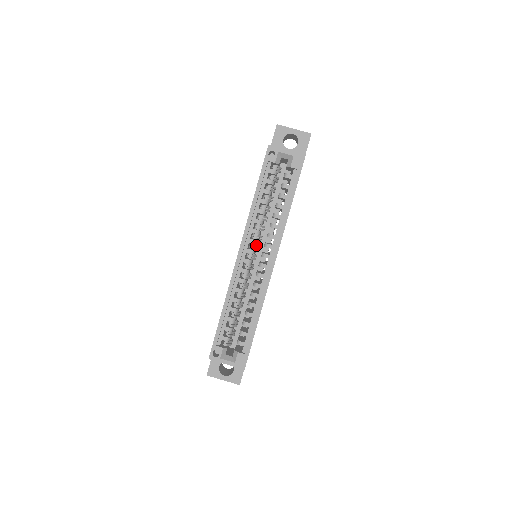
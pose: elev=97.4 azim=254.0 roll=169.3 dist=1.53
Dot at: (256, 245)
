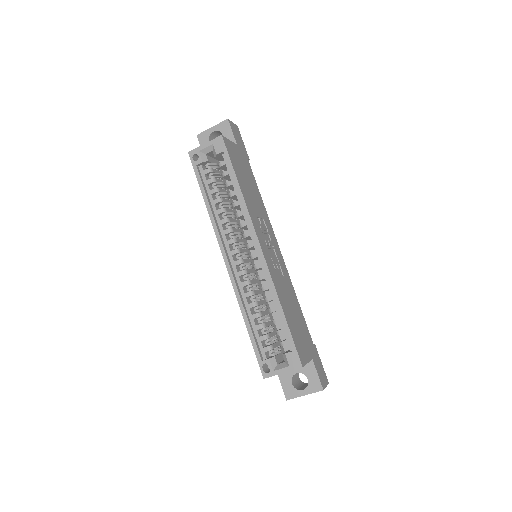
Dot at: (237, 243)
